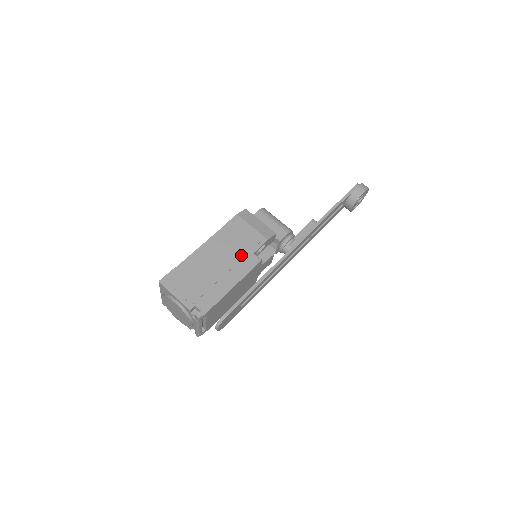
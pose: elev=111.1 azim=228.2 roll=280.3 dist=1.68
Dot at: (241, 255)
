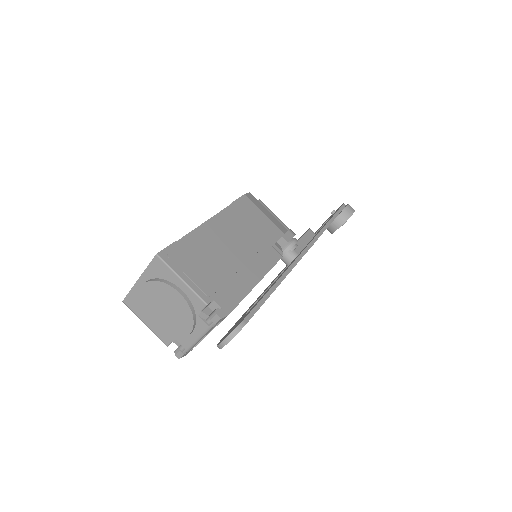
Dot at: (259, 244)
